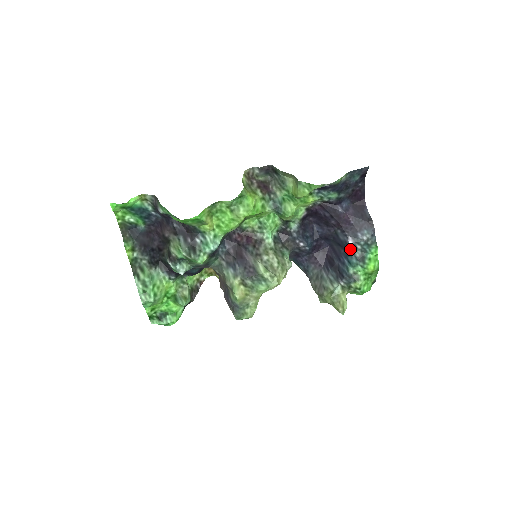
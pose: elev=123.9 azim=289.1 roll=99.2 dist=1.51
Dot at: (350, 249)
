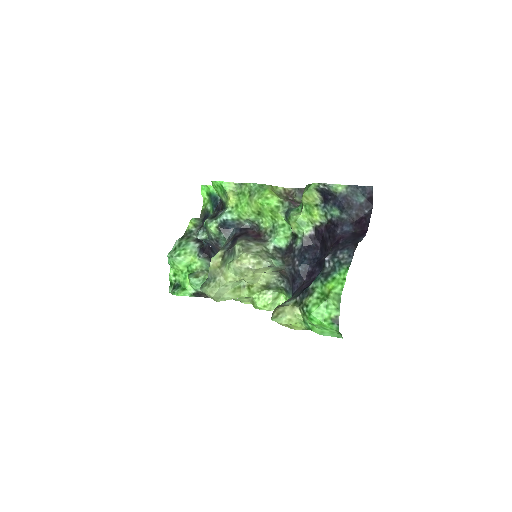
Dot at: (324, 266)
